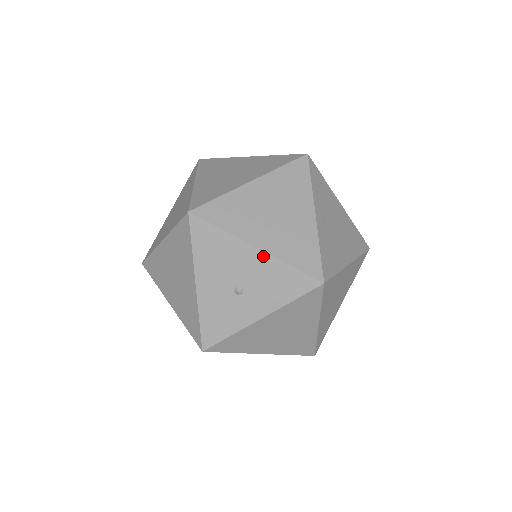
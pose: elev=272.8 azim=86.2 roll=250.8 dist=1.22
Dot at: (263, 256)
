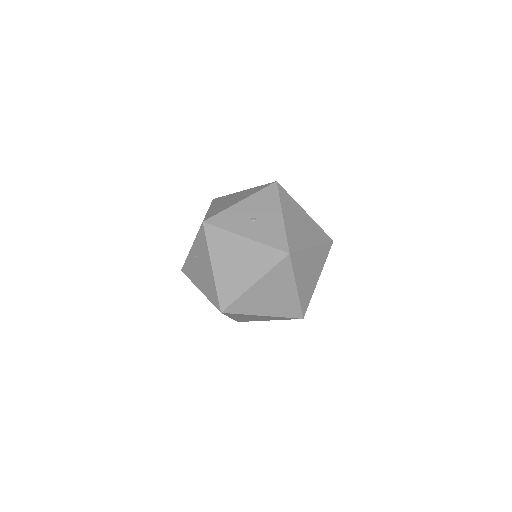
Dot at: (281, 220)
